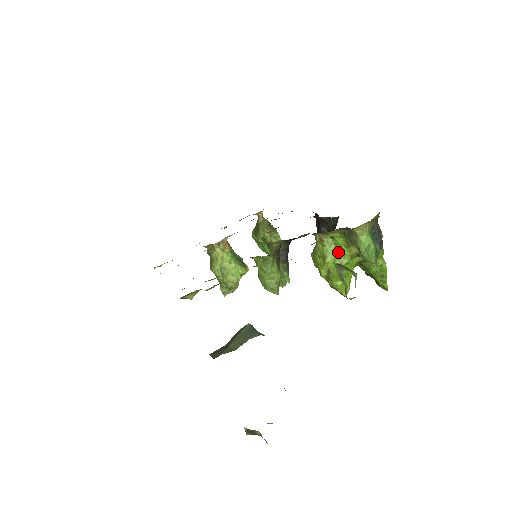
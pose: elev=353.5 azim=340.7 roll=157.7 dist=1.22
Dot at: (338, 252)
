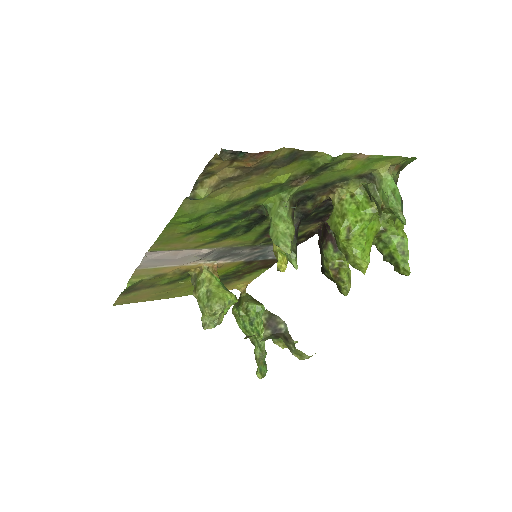
Dot at: (359, 209)
